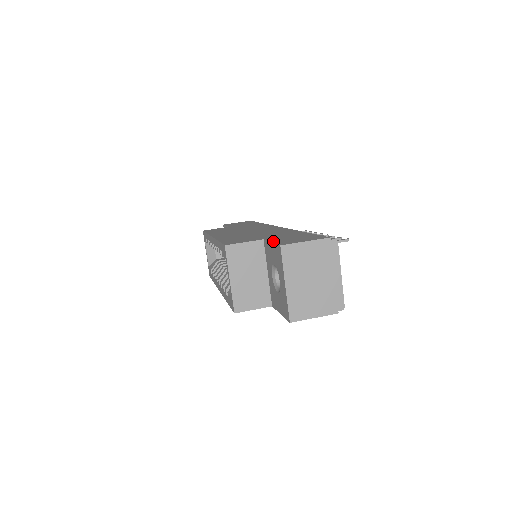
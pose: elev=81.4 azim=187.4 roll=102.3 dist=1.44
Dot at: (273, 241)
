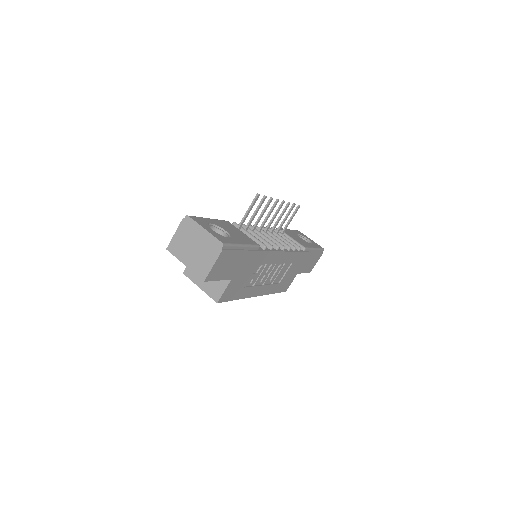
Dot at: occluded
